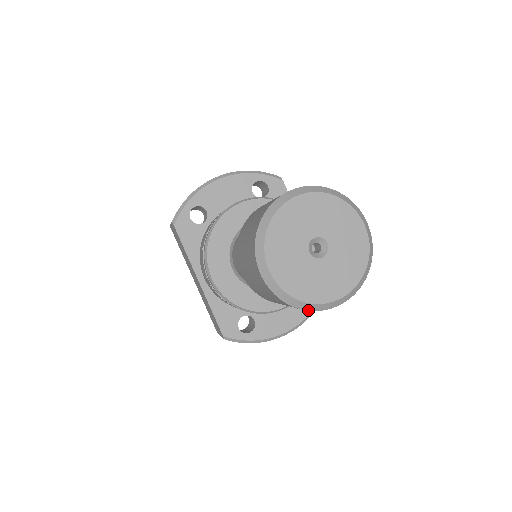
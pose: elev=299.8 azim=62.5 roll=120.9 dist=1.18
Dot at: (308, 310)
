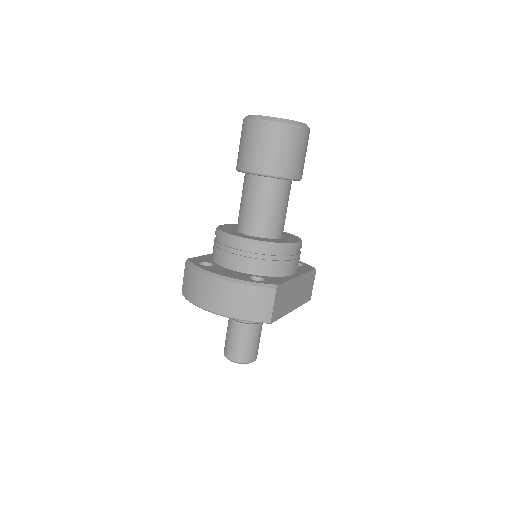
Dot at: (248, 118)
